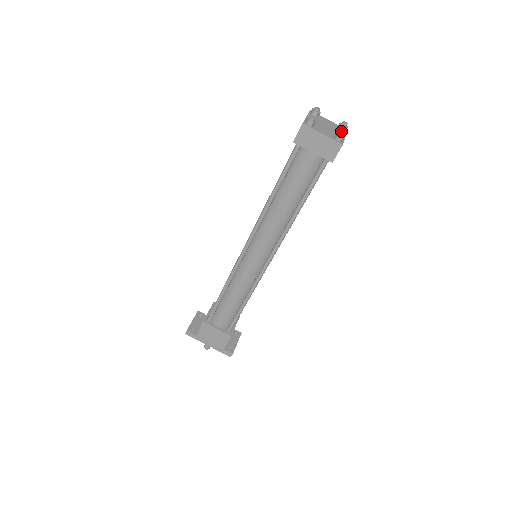
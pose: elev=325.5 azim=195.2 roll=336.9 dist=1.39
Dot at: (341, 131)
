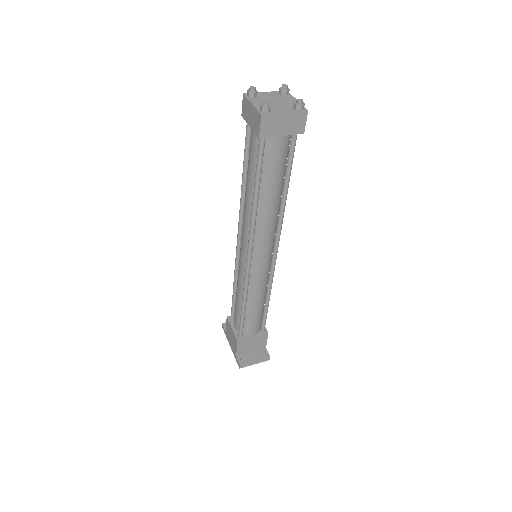
Dot at: occluded
